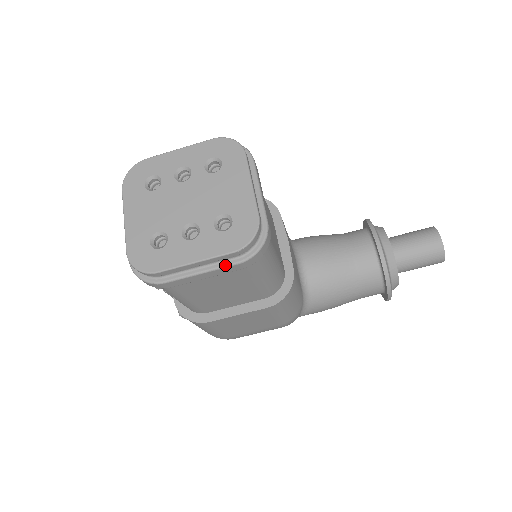
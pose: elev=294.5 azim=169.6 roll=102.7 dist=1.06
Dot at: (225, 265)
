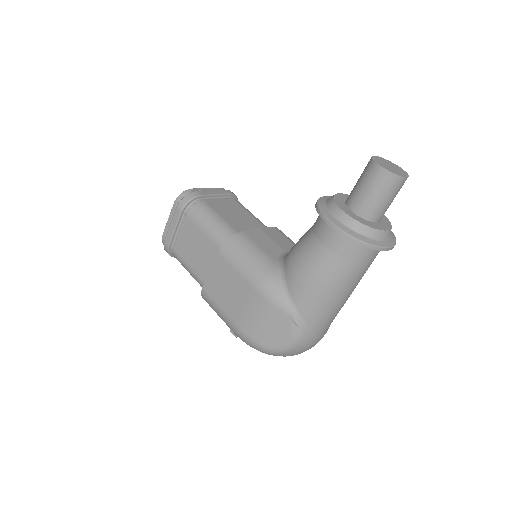
Dot at: (174, 213)
